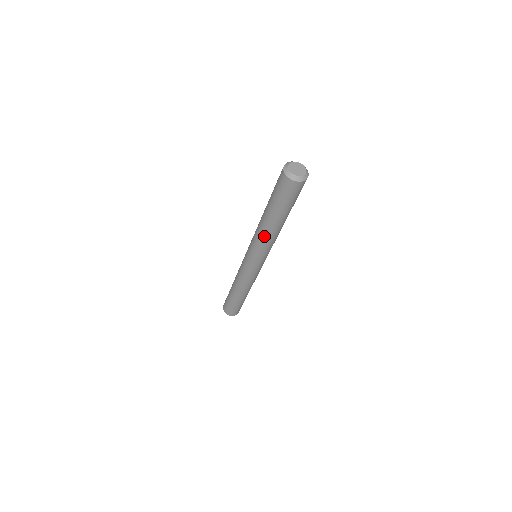
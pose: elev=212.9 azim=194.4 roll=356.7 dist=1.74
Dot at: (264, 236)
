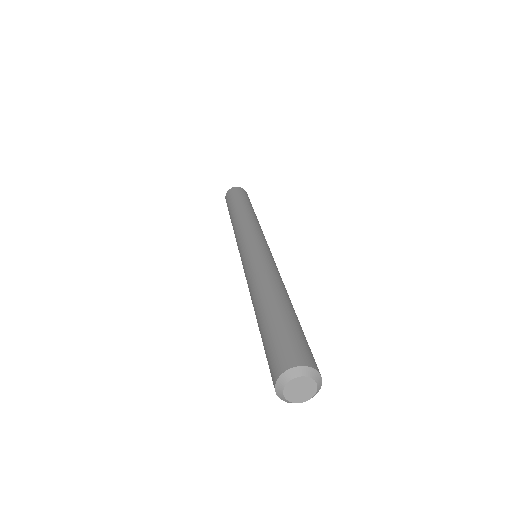
Dot at: occluded
